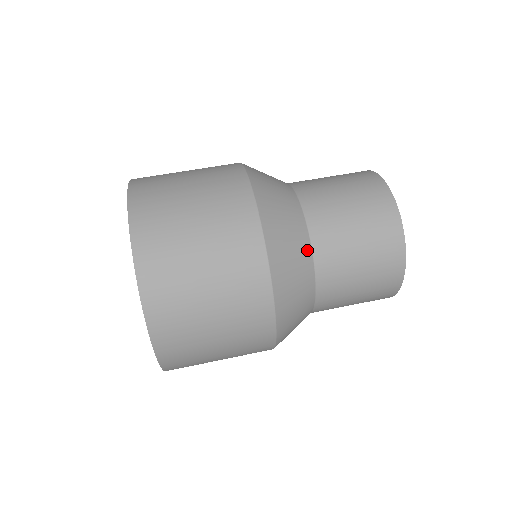
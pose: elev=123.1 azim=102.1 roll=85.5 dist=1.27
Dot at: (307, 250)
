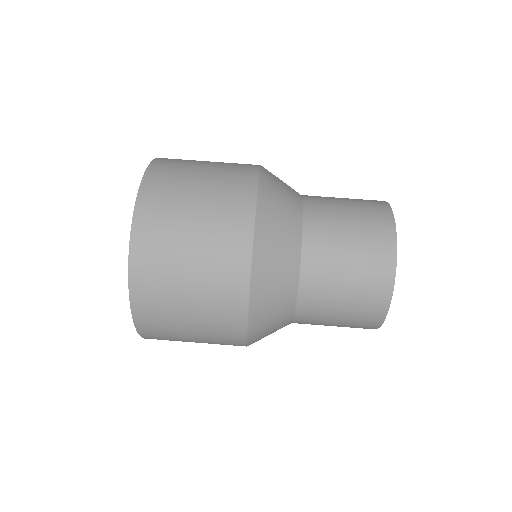
Dot at: (287, 324)
